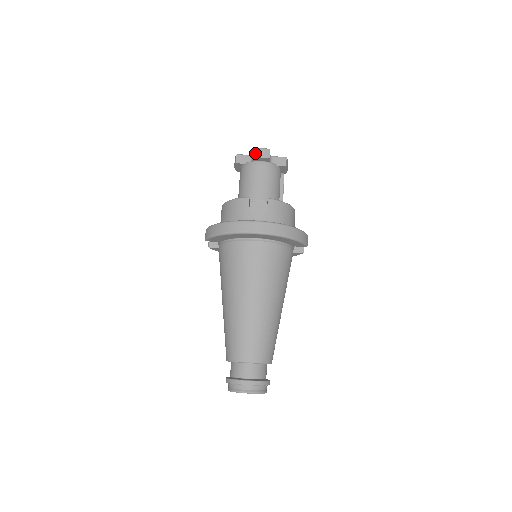
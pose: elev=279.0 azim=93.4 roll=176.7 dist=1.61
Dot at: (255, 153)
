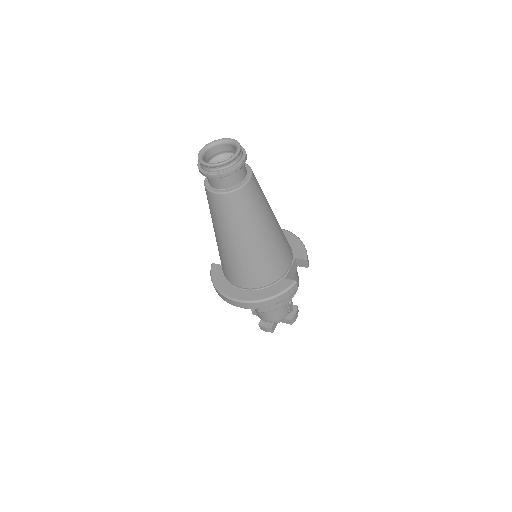
Dot at: occluded
